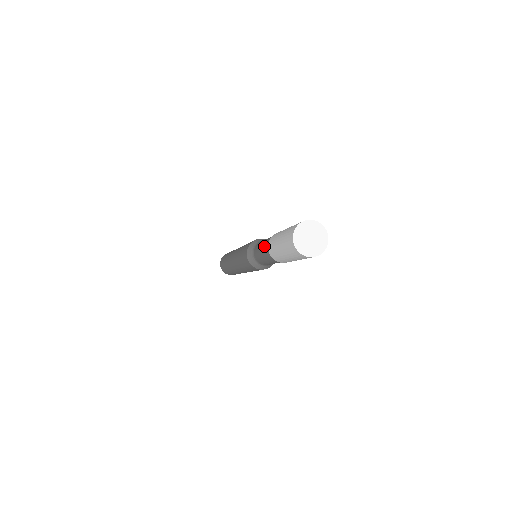
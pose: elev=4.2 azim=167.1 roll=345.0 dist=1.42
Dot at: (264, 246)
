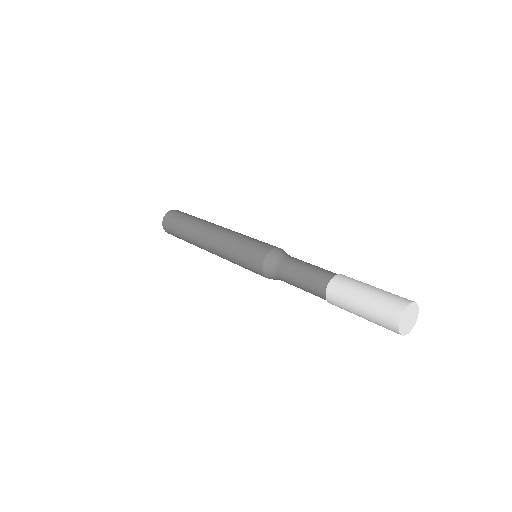
Dot at: (314, 275)
